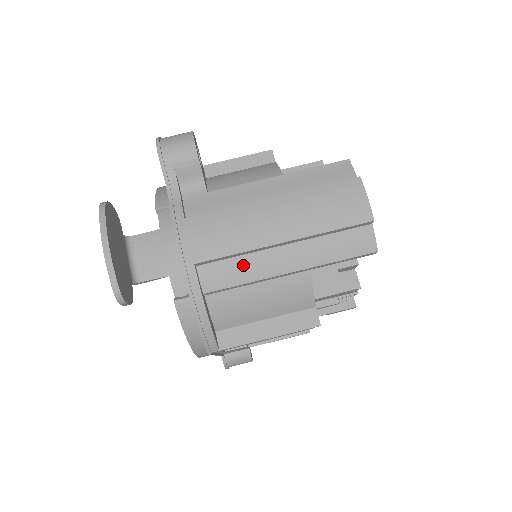
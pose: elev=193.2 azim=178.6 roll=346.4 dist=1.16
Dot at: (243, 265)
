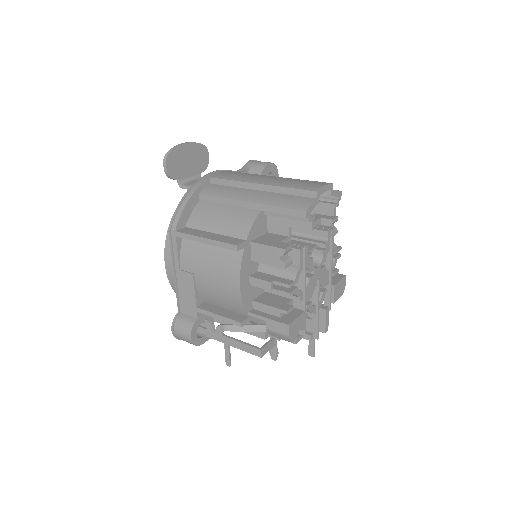
Dot at: (230, 190)
